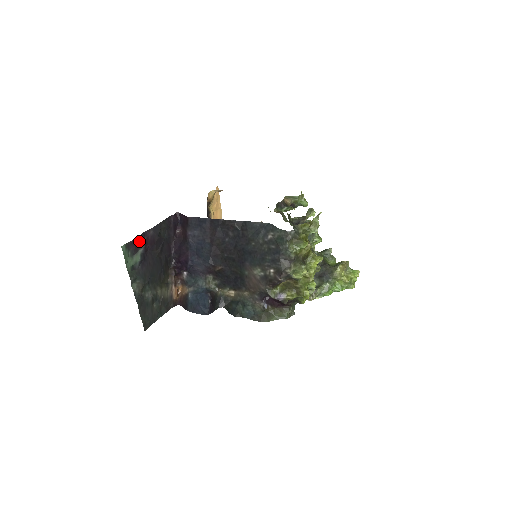
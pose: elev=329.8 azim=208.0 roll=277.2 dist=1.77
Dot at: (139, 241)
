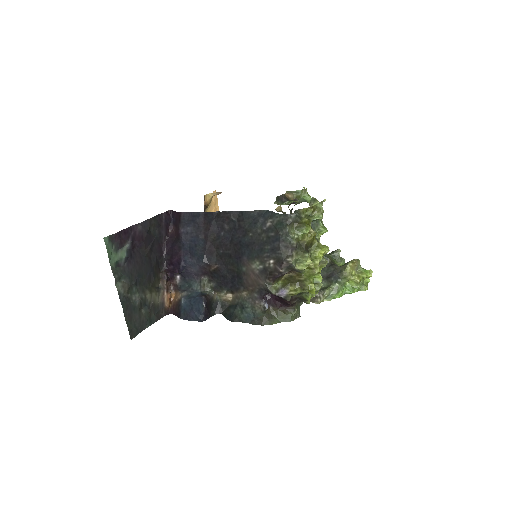
Dot at: (125, 235)
